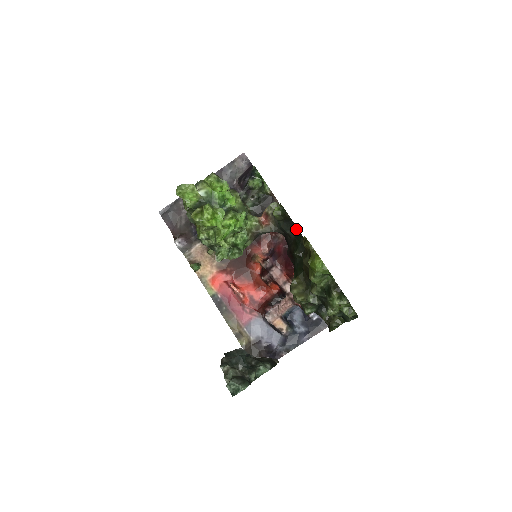
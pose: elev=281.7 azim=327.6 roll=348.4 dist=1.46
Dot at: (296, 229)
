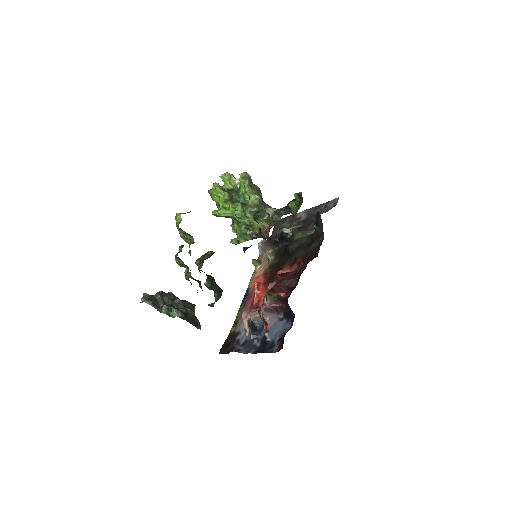
Dot at: occluded
